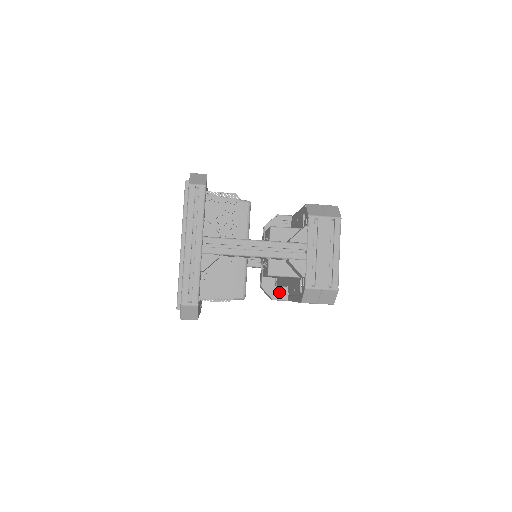
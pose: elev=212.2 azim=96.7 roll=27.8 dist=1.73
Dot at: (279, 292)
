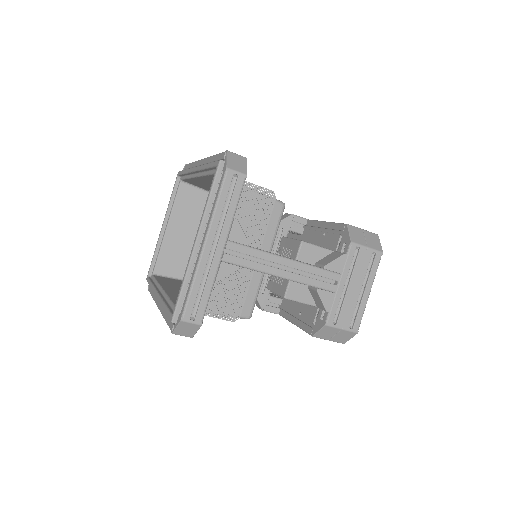
Dot at: (270, 302)
